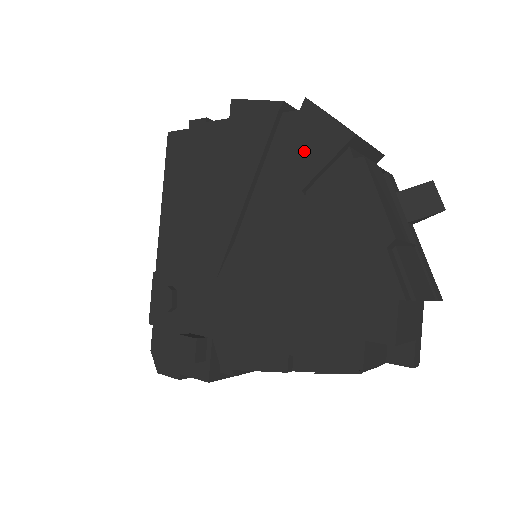
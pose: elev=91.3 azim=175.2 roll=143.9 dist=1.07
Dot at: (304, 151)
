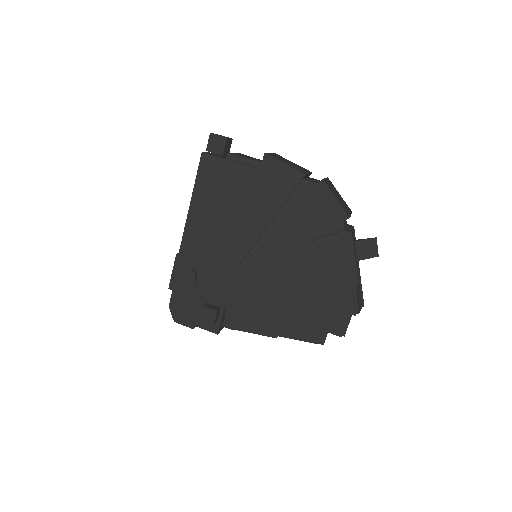
Dot at: (314, 214)
